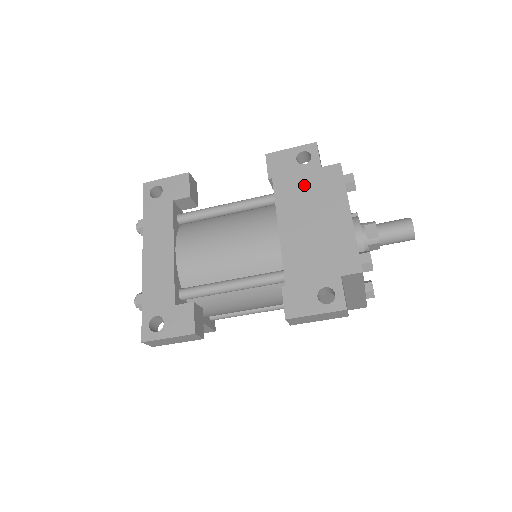
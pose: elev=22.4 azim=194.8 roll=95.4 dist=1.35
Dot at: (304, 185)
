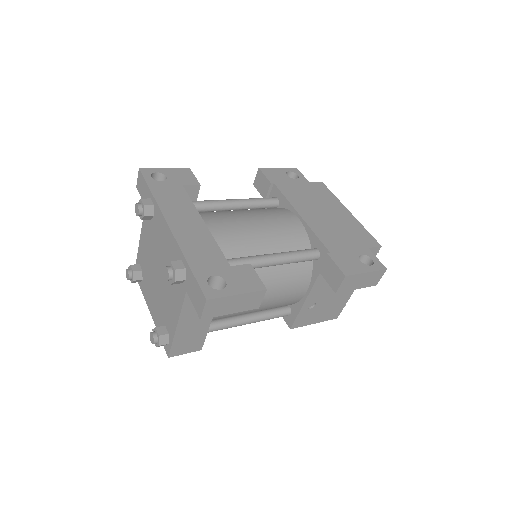
Dot at: (303, 191)
